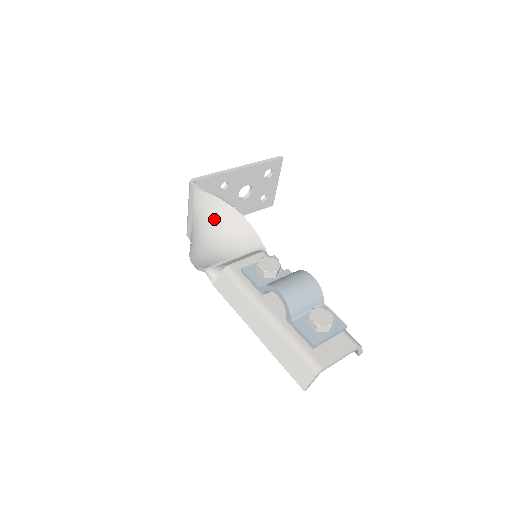
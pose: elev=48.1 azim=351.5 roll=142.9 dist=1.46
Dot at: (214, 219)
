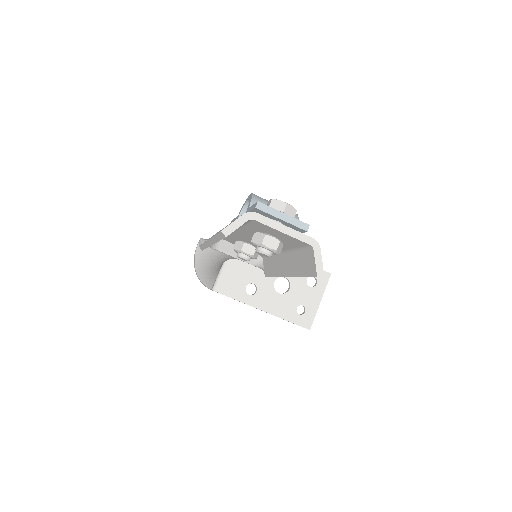
Dot at: occluded
